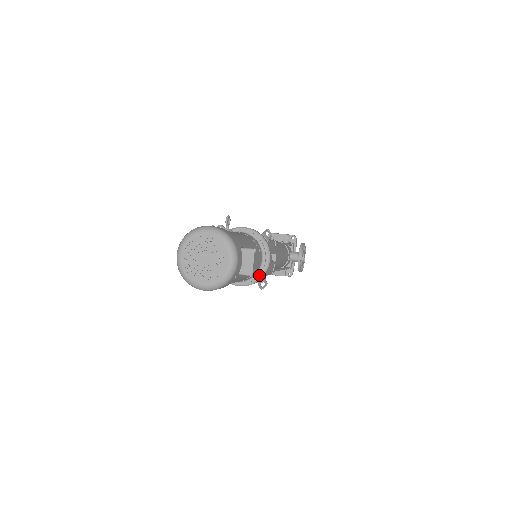
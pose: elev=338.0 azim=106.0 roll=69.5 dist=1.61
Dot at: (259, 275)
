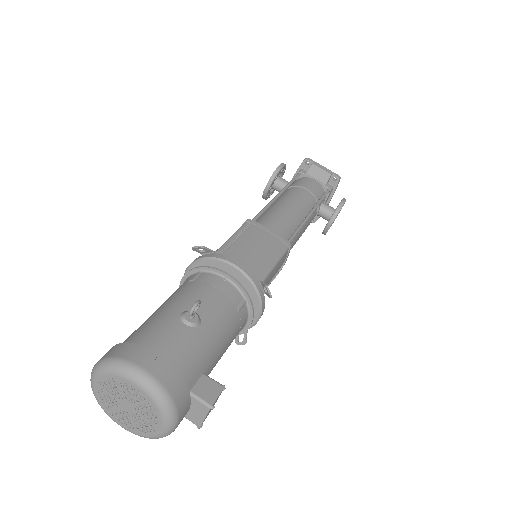
Dot at: occluded
